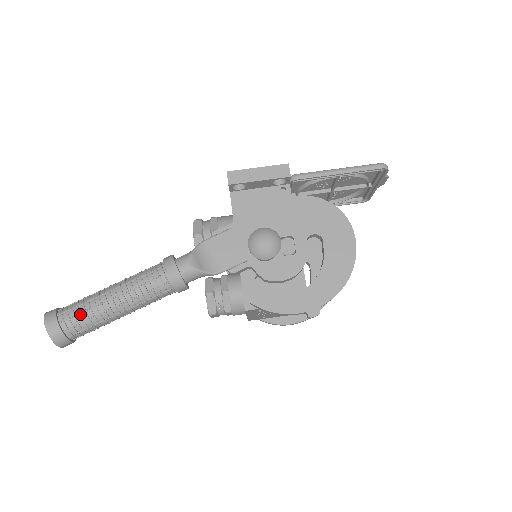
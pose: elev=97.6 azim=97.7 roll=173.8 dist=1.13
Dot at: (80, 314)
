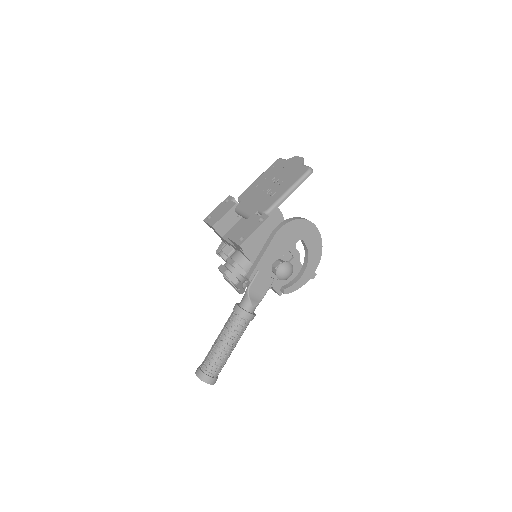
Dot at: (220, 367)
